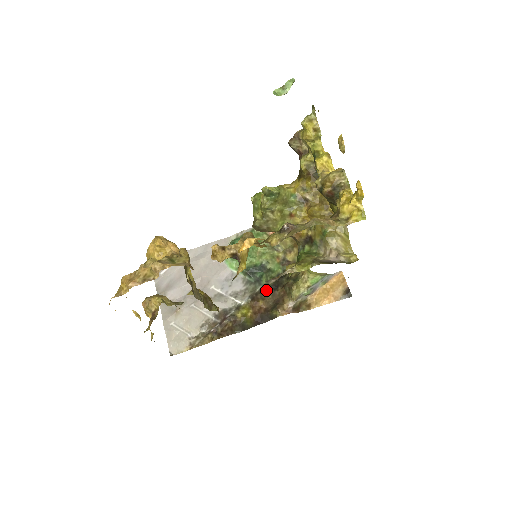
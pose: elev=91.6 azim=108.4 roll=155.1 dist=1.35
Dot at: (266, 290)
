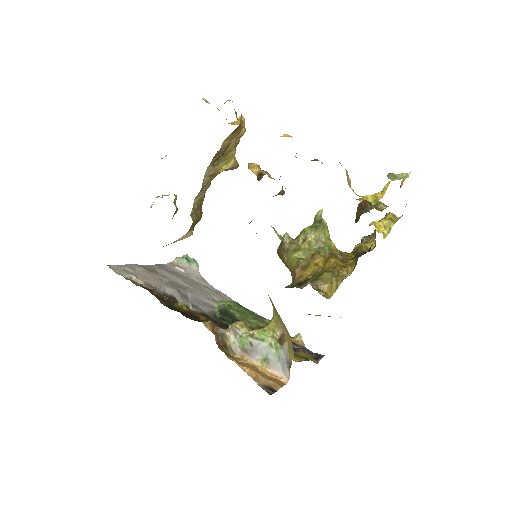
Dot at: (218, 323)
